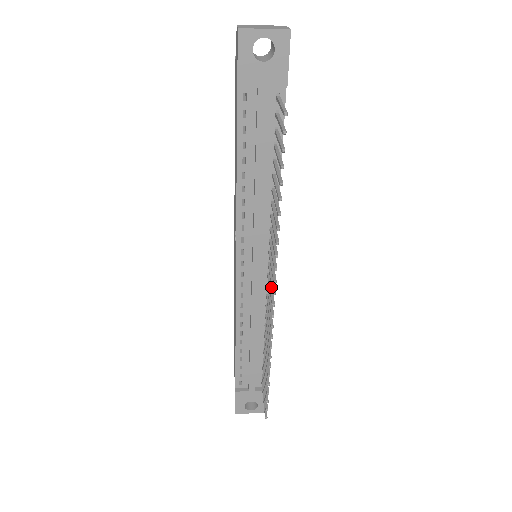
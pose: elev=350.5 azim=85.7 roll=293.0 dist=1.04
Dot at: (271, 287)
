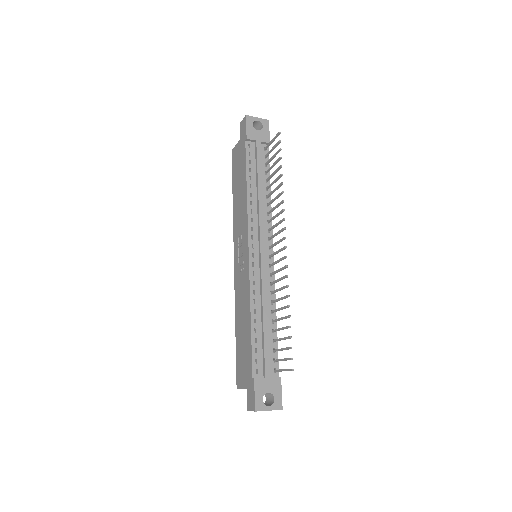
Dot at: (277, 251)
